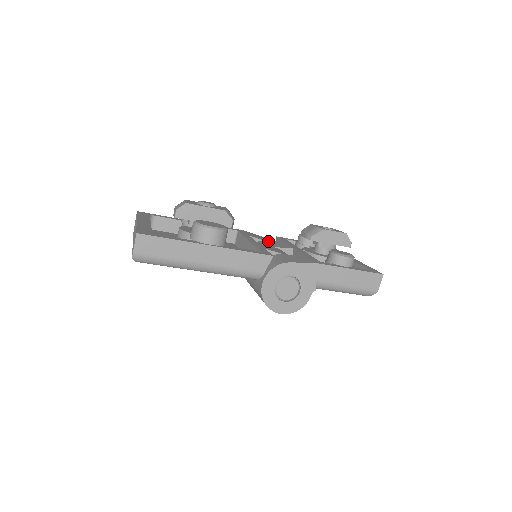
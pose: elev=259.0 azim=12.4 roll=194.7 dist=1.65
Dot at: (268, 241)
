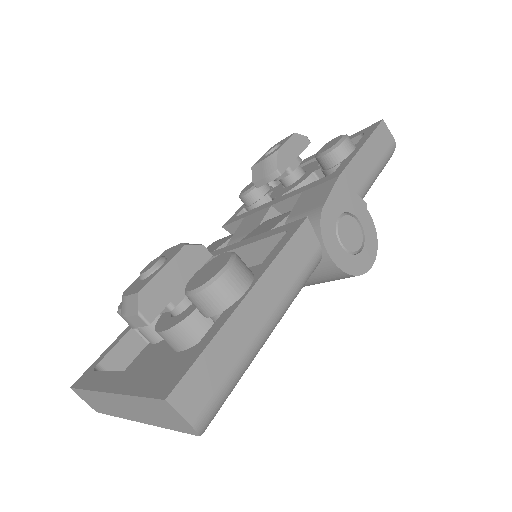
Dot at: (234, 234)
